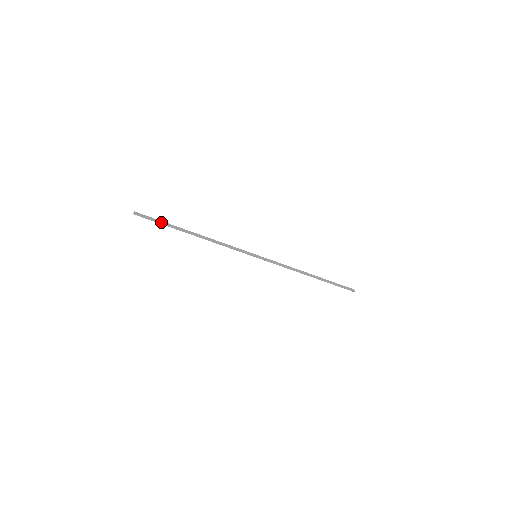
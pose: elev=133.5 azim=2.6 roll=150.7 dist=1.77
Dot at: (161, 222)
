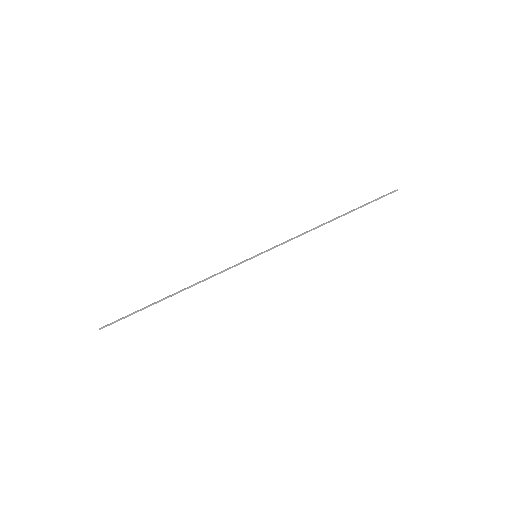
Dot at: (132, 313)
